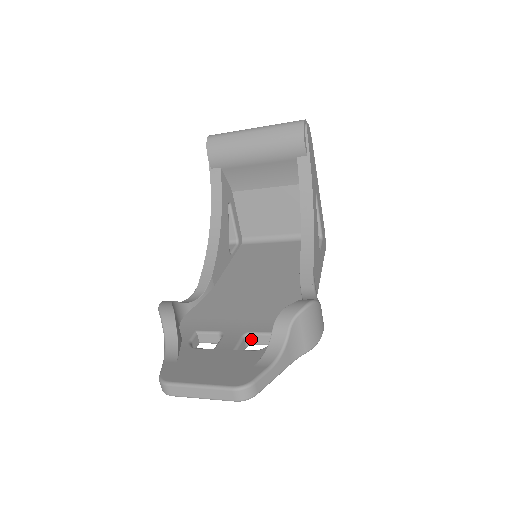
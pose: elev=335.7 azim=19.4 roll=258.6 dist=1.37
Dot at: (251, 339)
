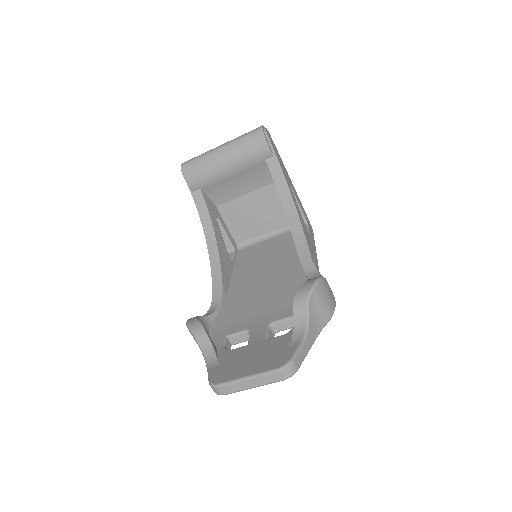
Dot at: (276, 327)
